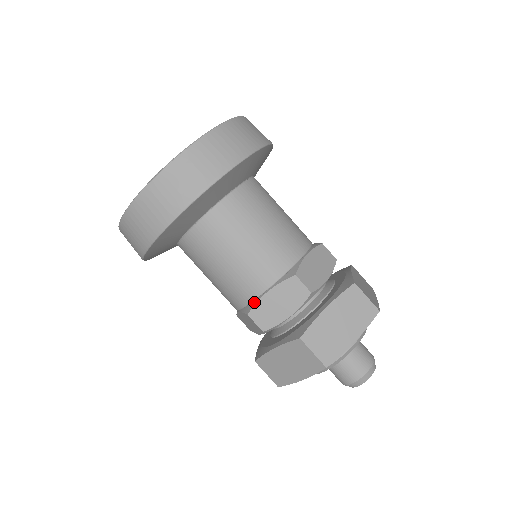
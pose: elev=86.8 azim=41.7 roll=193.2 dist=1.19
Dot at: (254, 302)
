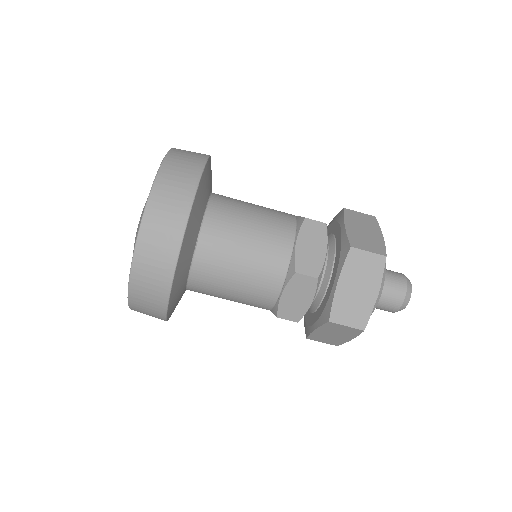
Dot at: (292, 260)
